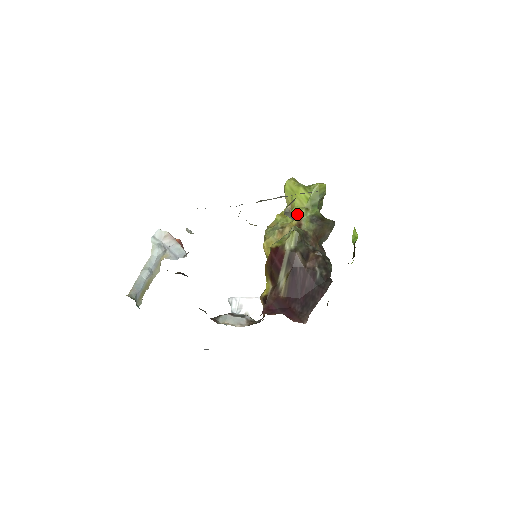
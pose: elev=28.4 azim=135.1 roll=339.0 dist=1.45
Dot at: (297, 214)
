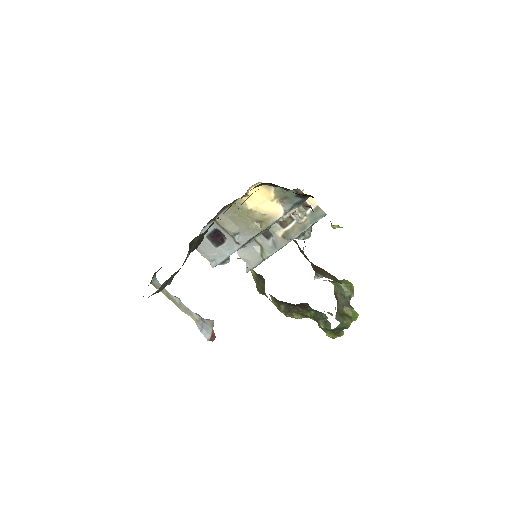
Dot at: occluded
